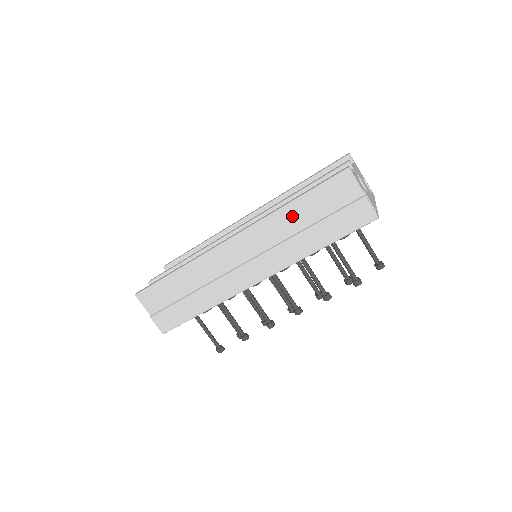
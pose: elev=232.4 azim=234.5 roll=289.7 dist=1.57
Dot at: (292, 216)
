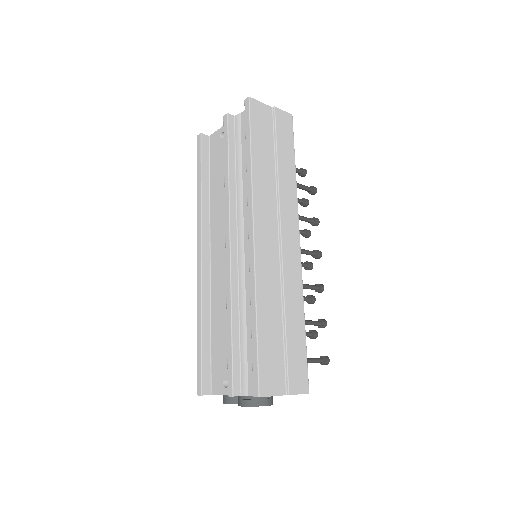
Dot at: (262, 167)
